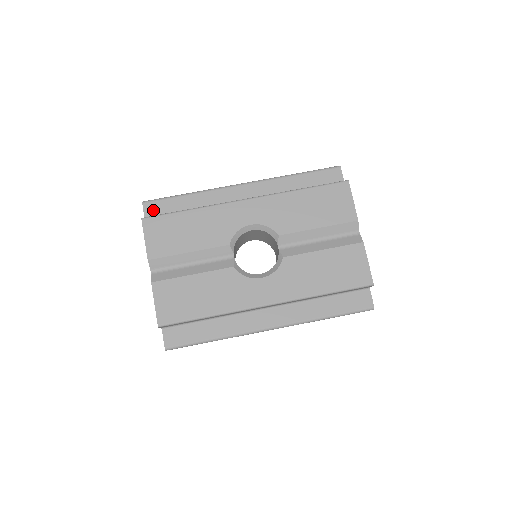
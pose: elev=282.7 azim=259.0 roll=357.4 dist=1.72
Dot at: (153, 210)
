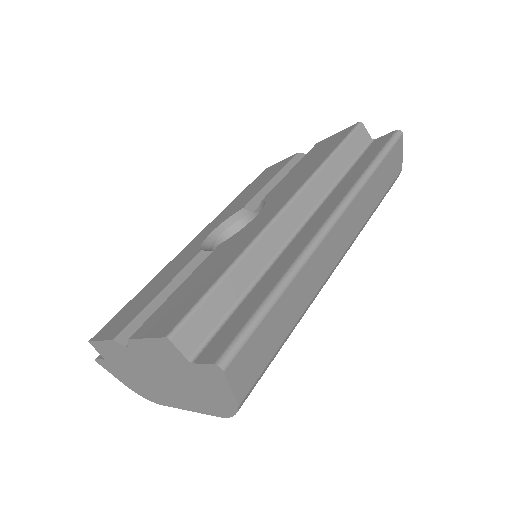
Dot at: occluded
